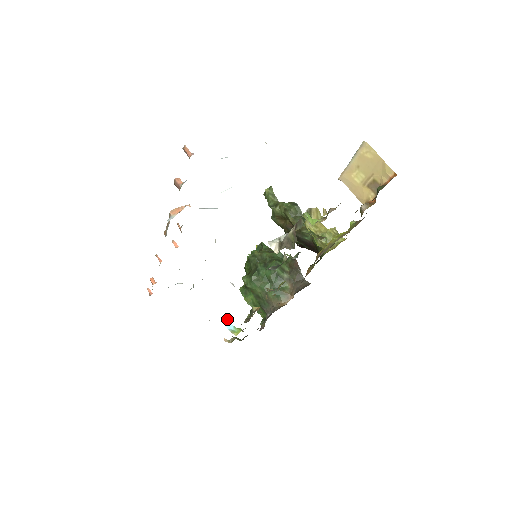
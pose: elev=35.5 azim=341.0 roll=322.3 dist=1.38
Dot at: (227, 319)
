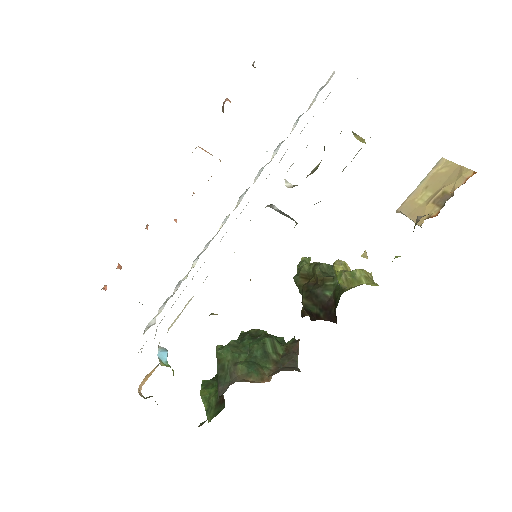
Dot at: (166, 350)
